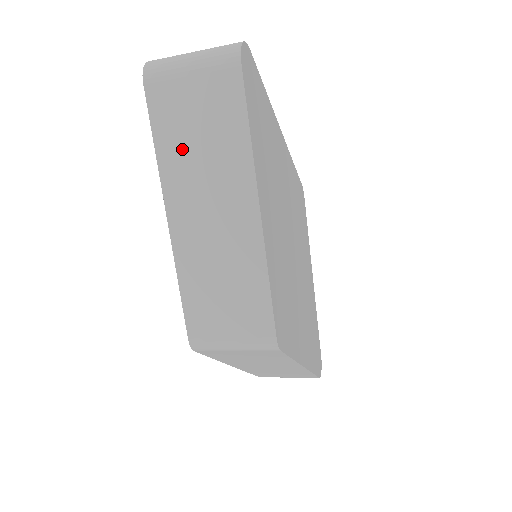
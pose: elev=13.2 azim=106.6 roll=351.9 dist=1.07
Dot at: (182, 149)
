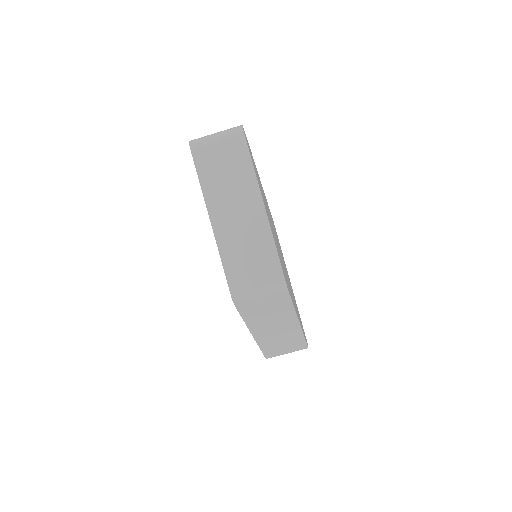
Dot at: (216, 182)
